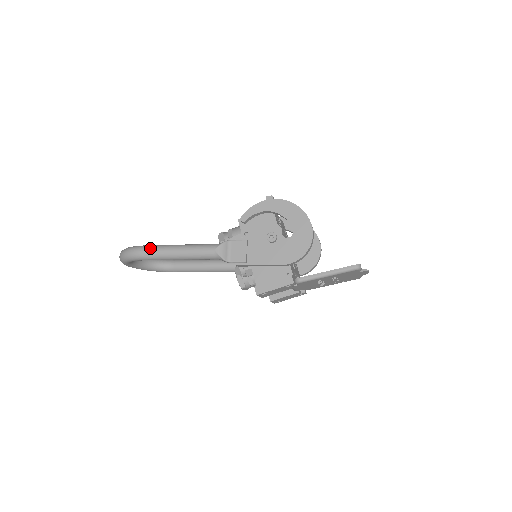
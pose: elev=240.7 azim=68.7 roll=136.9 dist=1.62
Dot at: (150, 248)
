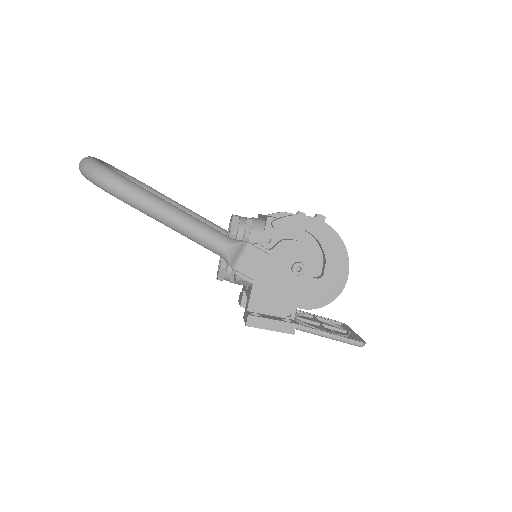
Dot at: (139, 193)
